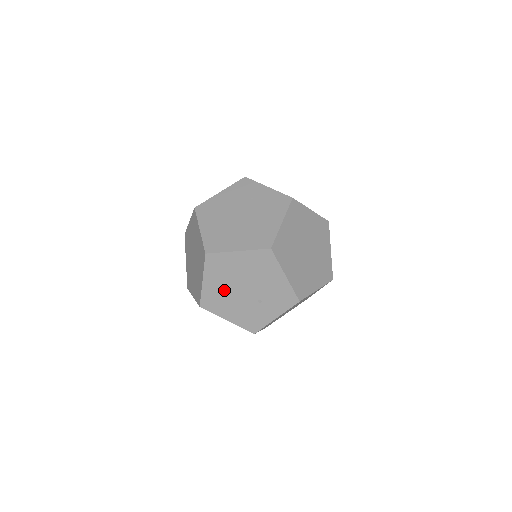
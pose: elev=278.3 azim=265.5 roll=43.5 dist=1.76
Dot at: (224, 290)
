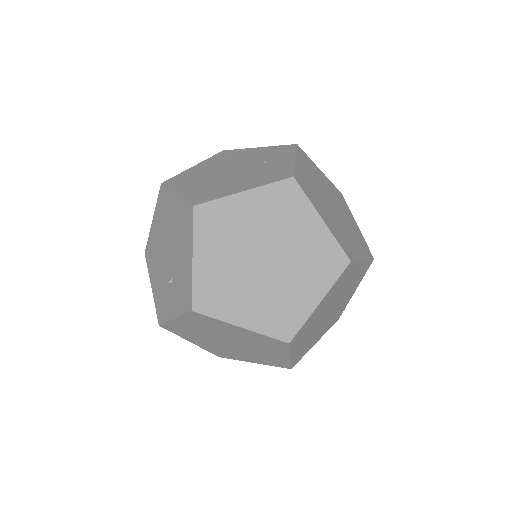
Dot at: (159, 243)
